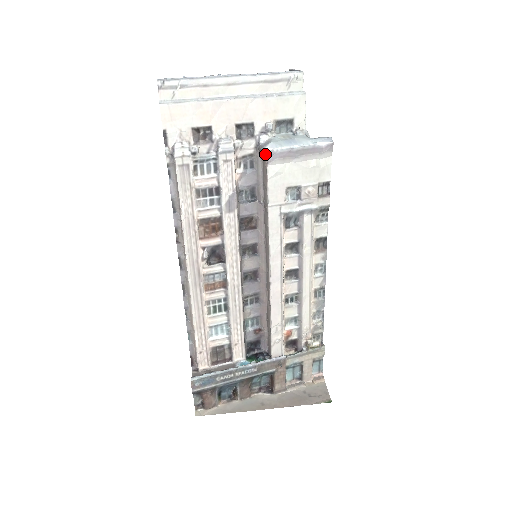
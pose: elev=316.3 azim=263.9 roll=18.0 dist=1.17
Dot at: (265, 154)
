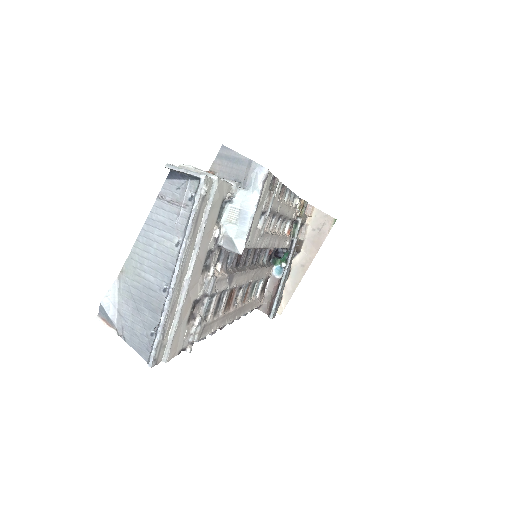
Dot at: (241, 252)
